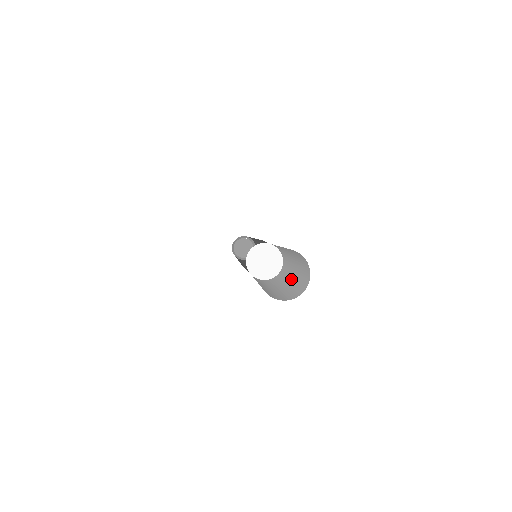
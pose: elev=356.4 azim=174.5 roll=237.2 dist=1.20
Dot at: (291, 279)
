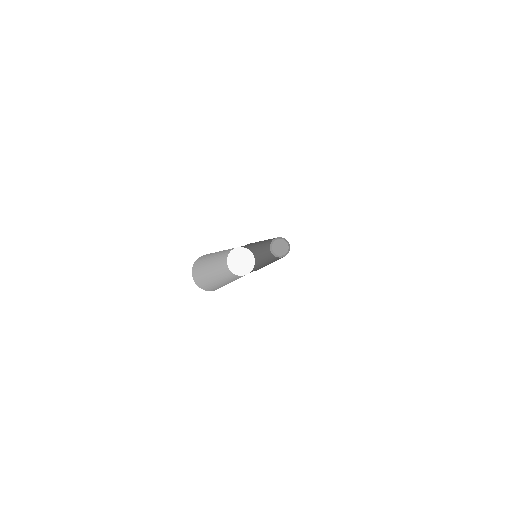
Dot at: (226, 282)
